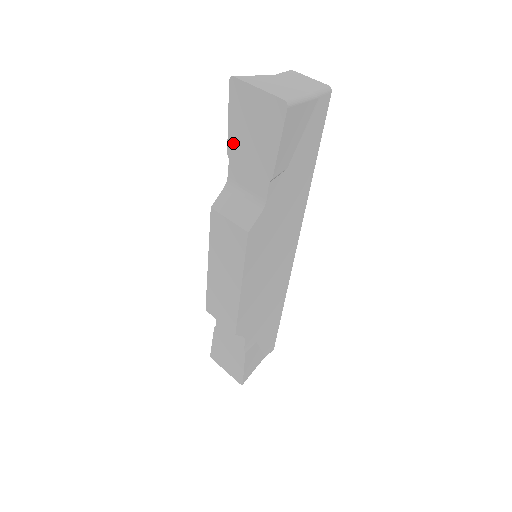
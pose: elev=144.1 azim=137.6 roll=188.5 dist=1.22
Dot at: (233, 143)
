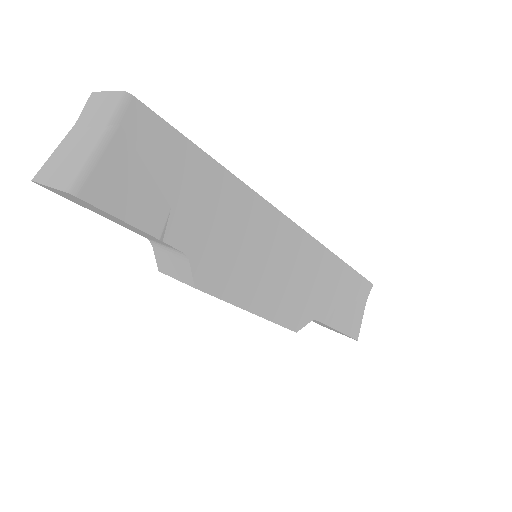
Dot at: (109, 219)
